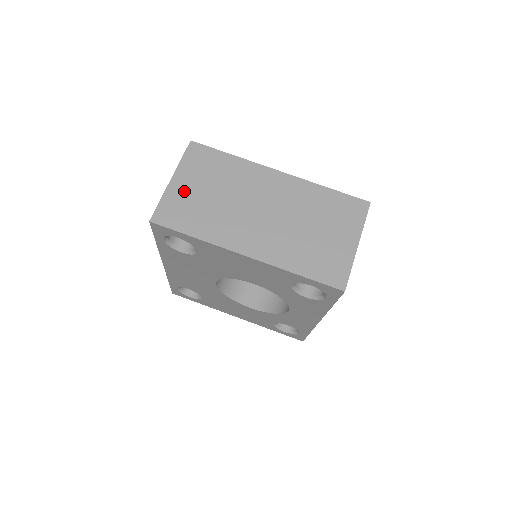
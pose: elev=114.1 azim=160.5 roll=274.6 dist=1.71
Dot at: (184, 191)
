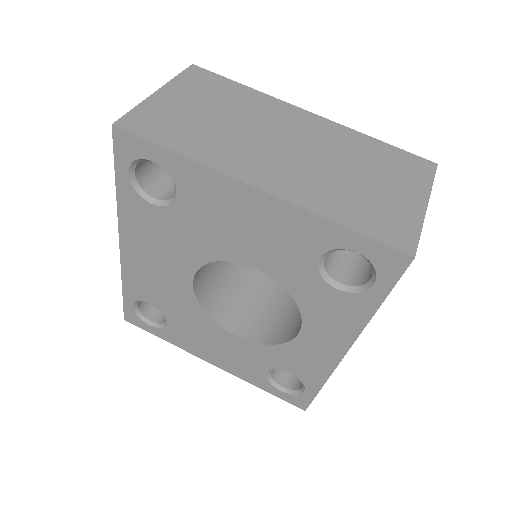
Dot at: (173, 105)
